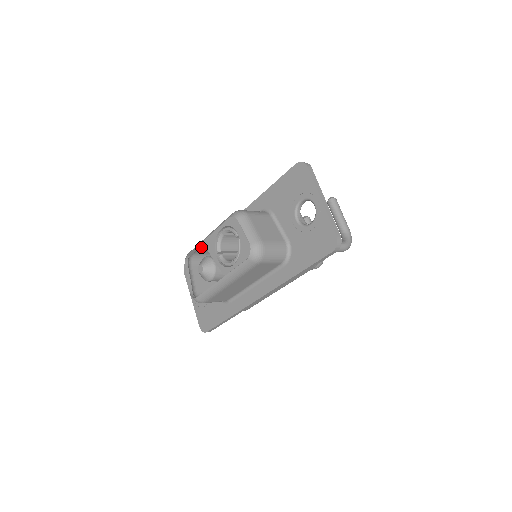
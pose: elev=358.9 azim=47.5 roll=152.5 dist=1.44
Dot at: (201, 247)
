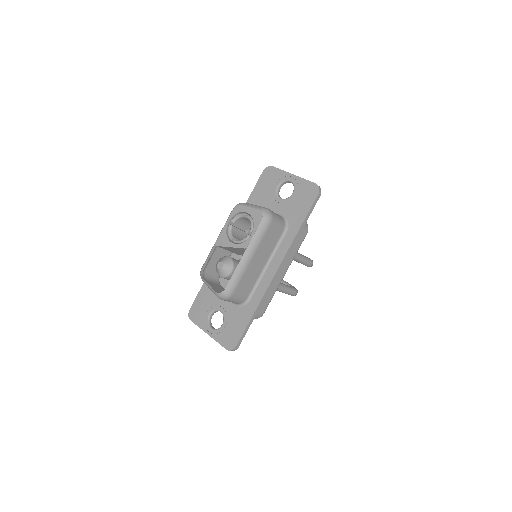
Dot at: (210, 260)
